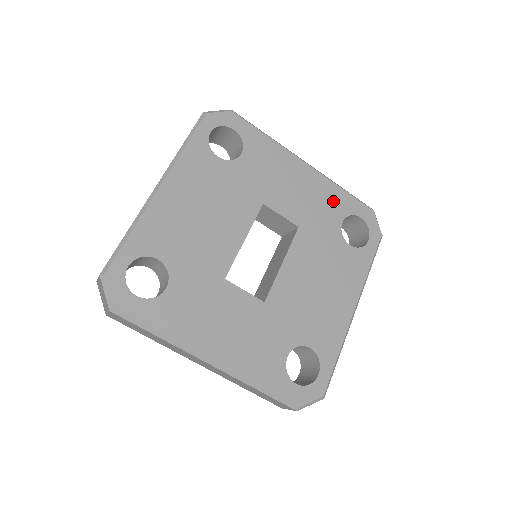
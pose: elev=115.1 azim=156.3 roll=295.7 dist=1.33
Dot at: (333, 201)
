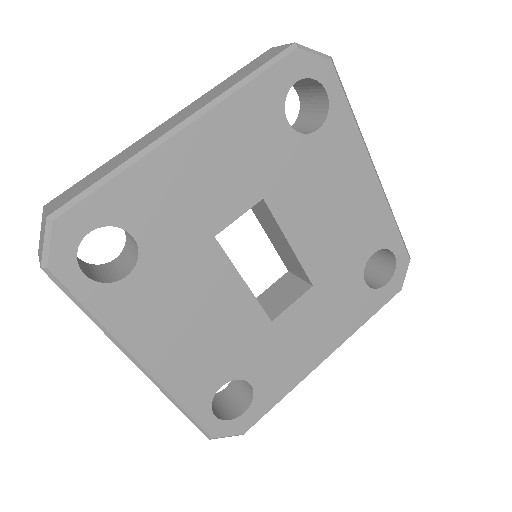
Dot at: (255, 117)
